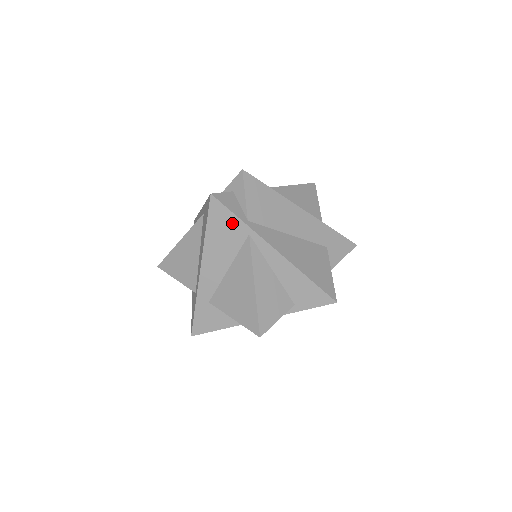
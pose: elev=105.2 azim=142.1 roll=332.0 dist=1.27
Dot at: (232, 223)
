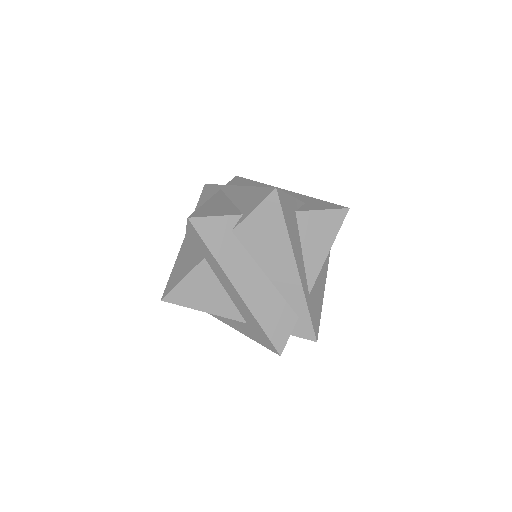
Dot at: (212, 191)
